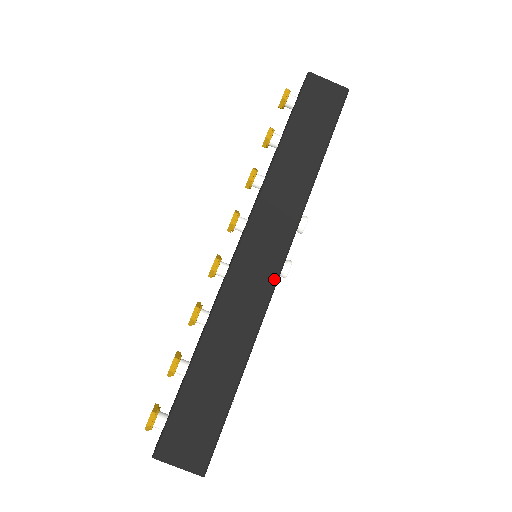
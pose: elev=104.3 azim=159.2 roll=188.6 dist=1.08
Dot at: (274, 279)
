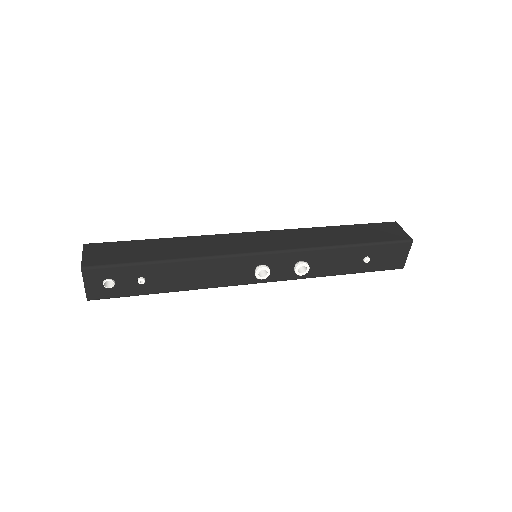
Dot at: (246, 252)
